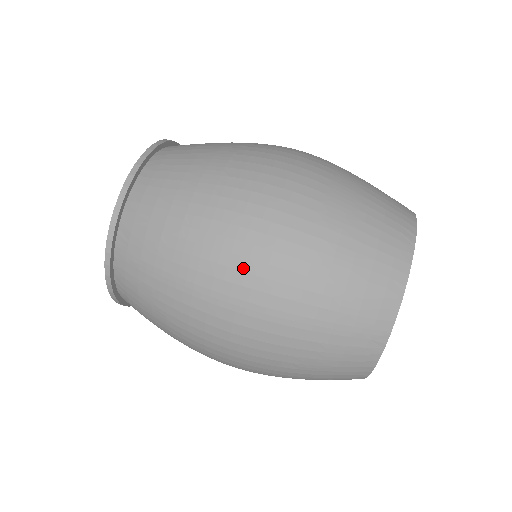
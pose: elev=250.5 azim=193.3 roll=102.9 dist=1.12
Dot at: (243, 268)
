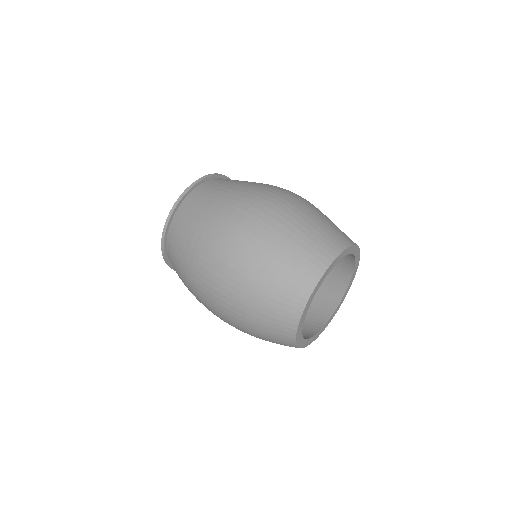
Dot at: (214, 311)
